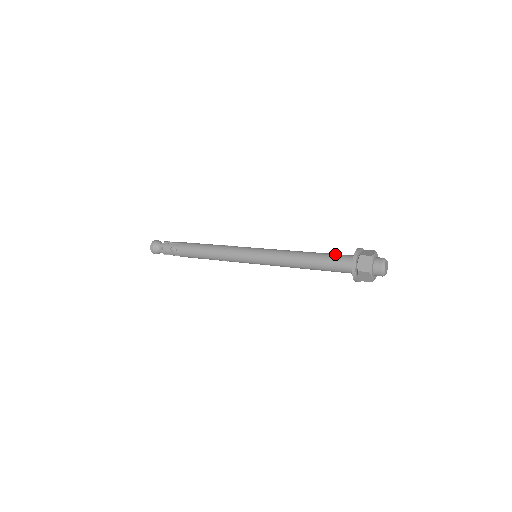
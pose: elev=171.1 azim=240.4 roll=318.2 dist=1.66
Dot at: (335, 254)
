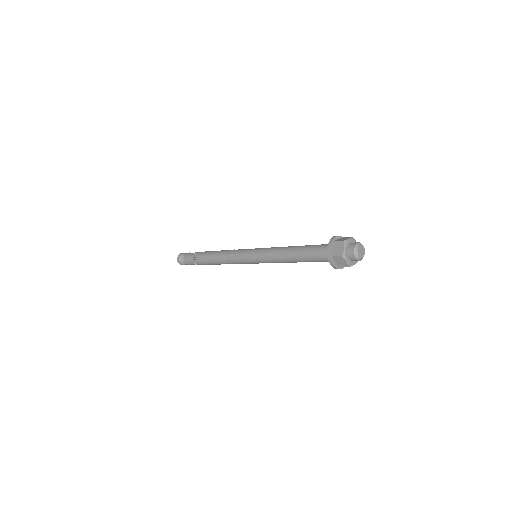
Dot at: occluded
